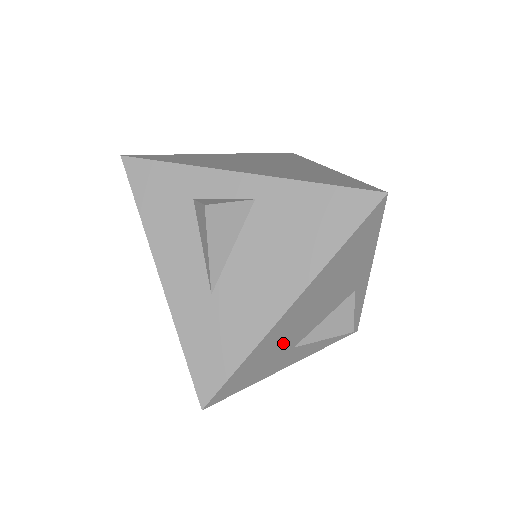
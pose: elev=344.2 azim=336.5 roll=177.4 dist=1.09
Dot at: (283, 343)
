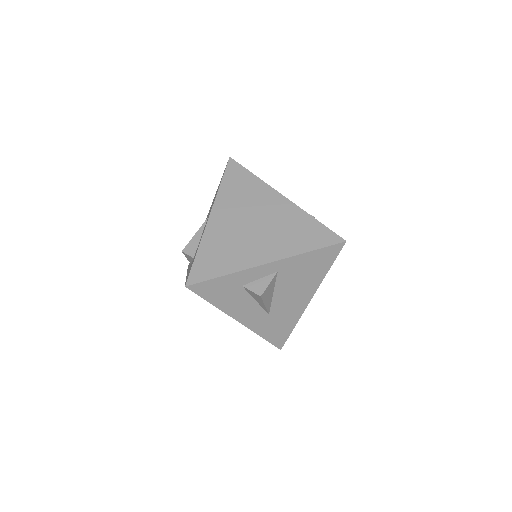
Dot at: occluded
